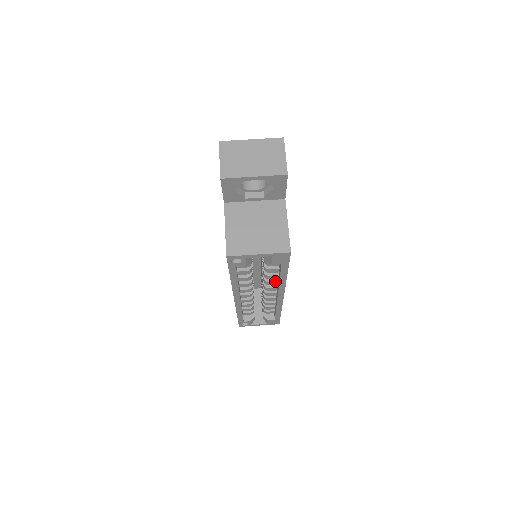
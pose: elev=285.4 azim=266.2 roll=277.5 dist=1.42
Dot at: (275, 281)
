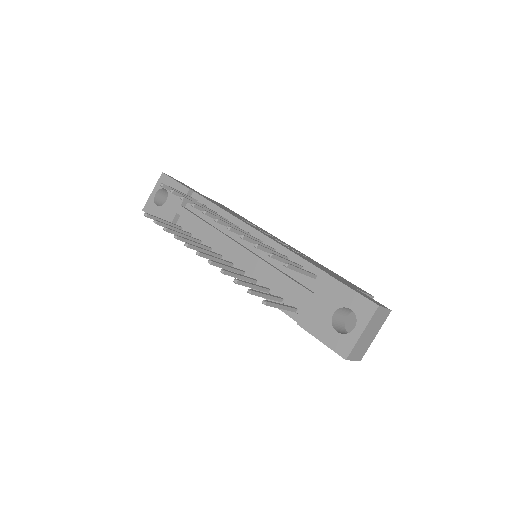
Dot at: occluded
